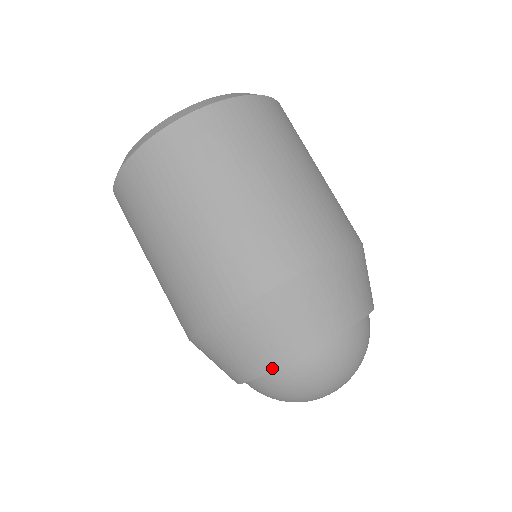
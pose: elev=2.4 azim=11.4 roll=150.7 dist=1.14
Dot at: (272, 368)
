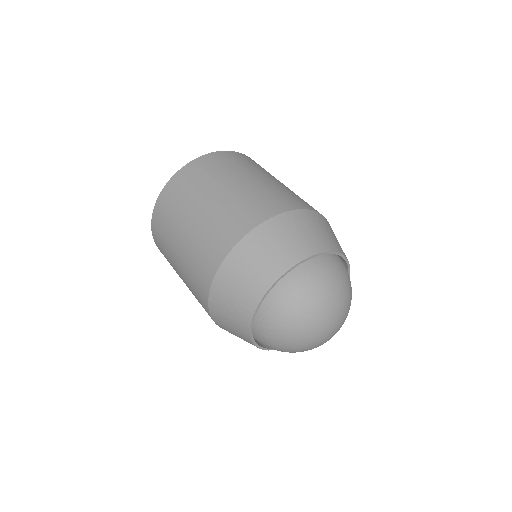
Dot at: (256, 304)
